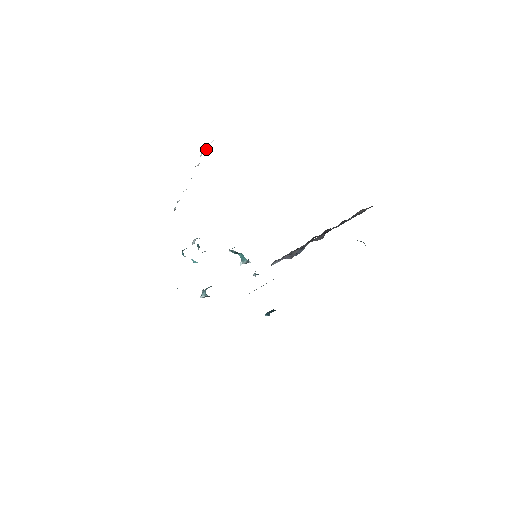
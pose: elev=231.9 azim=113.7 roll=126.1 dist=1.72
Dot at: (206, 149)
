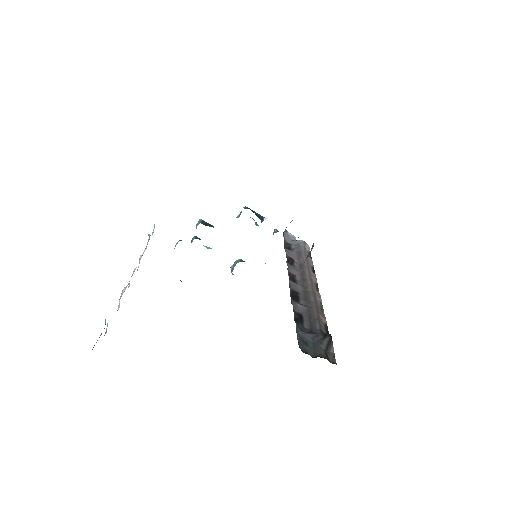
Dot at: (106, 331)
